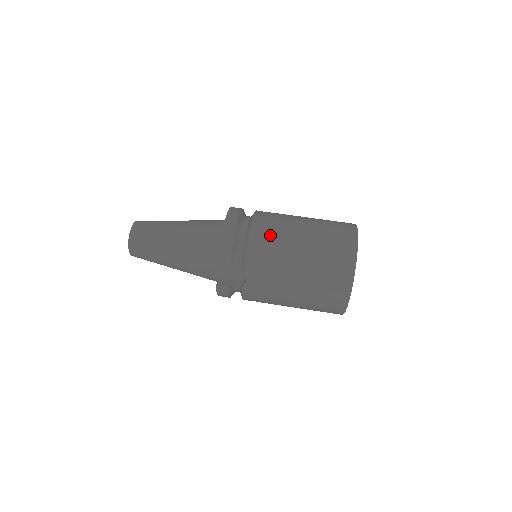
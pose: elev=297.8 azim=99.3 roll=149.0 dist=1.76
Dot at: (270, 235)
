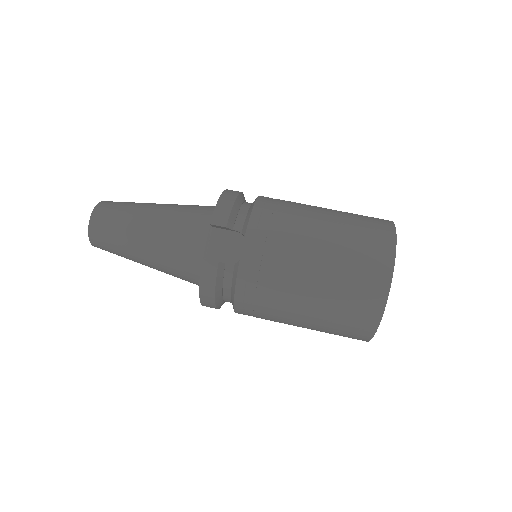
Dot at: (283, 203)
